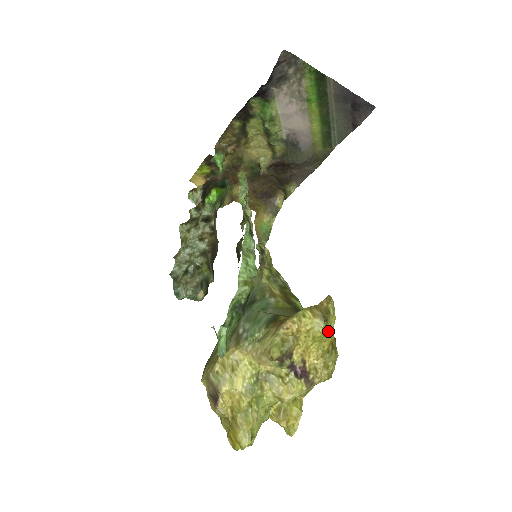
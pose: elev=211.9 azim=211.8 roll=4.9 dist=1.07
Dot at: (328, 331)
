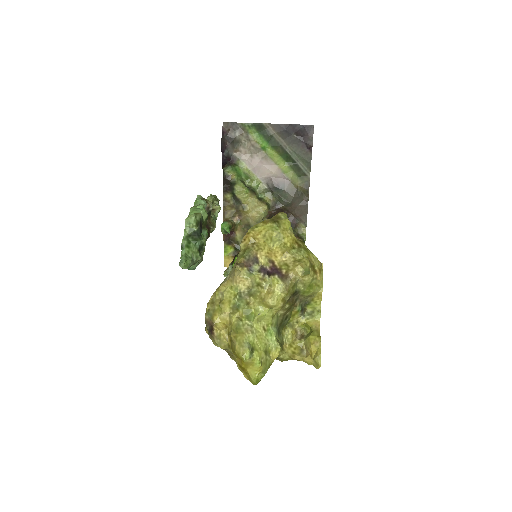
Dot at: (283, 230)
